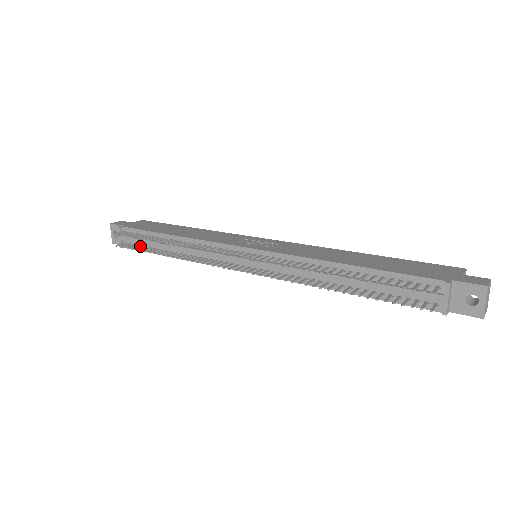
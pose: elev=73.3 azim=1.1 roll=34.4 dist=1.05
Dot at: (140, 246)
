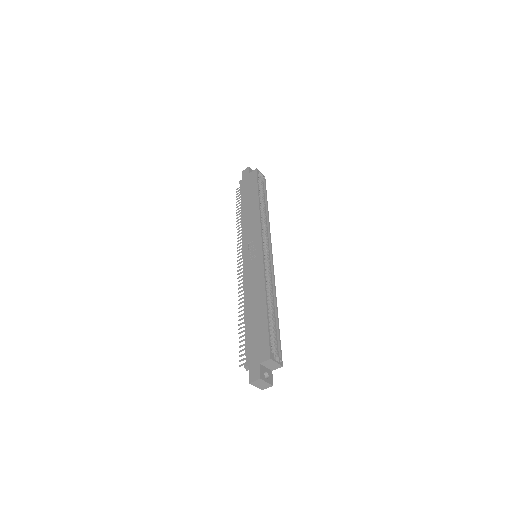
Dot at: occluded
